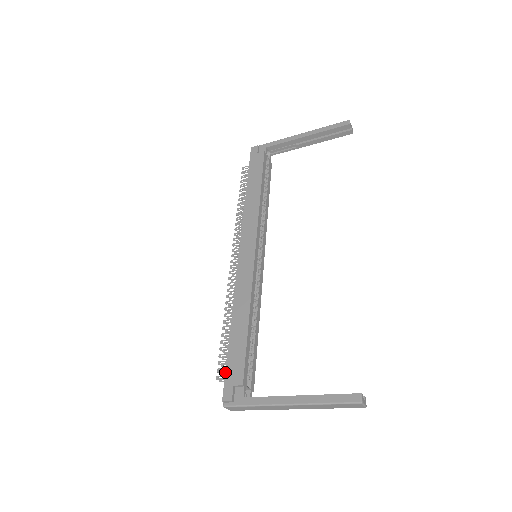
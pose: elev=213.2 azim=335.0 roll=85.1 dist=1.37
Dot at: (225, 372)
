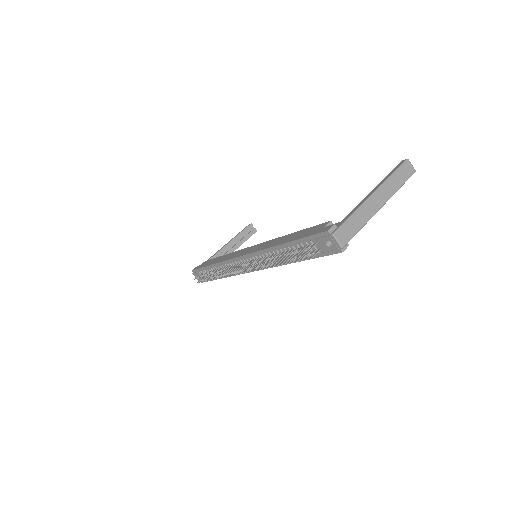
Dot at: (309, 236)
